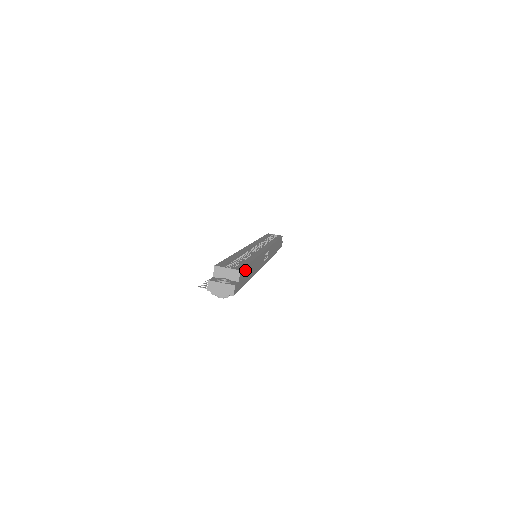
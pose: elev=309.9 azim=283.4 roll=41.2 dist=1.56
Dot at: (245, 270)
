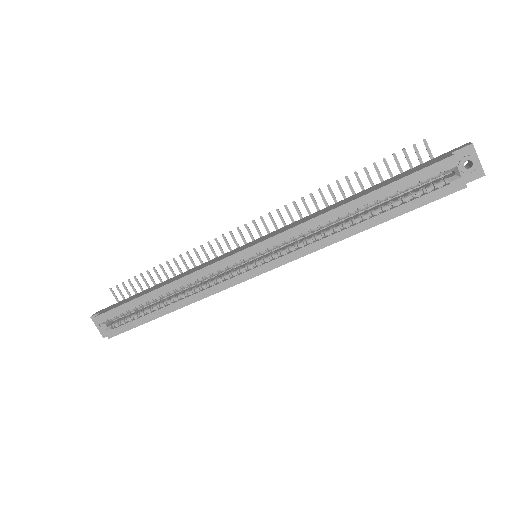
Dot at: (132, 327)
